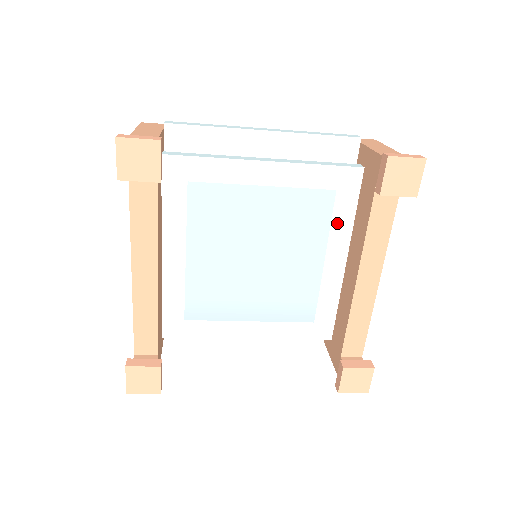
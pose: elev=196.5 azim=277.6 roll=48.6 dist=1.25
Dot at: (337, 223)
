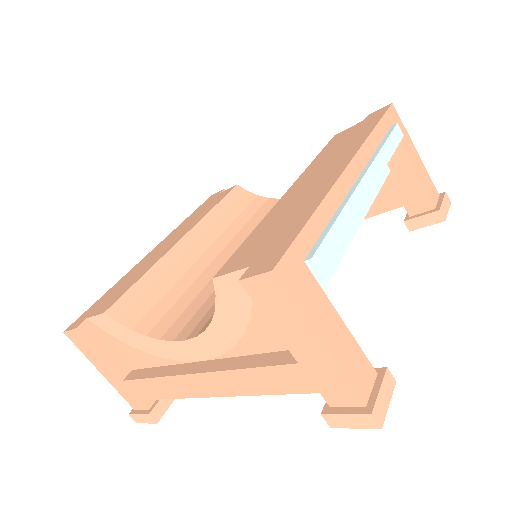
Dot at: occluded
